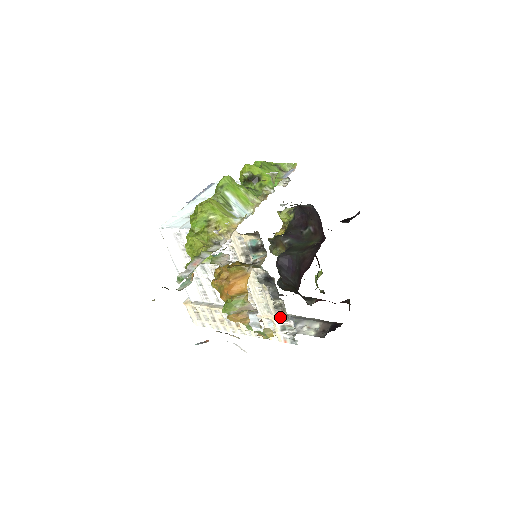
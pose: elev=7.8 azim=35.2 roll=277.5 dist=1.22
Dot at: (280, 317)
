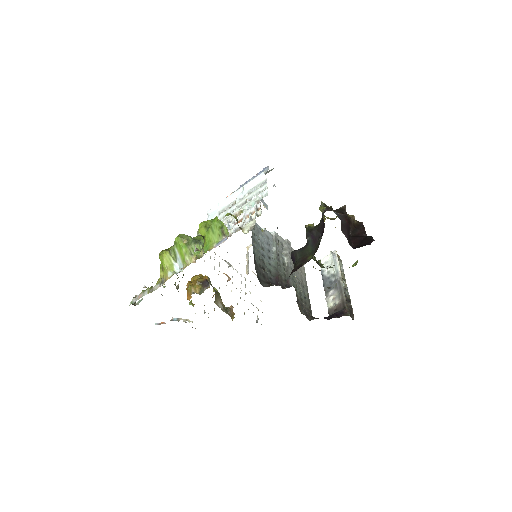
Dot at: occluded
